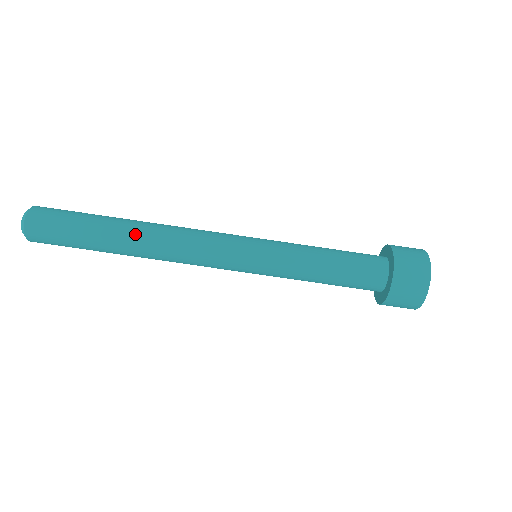
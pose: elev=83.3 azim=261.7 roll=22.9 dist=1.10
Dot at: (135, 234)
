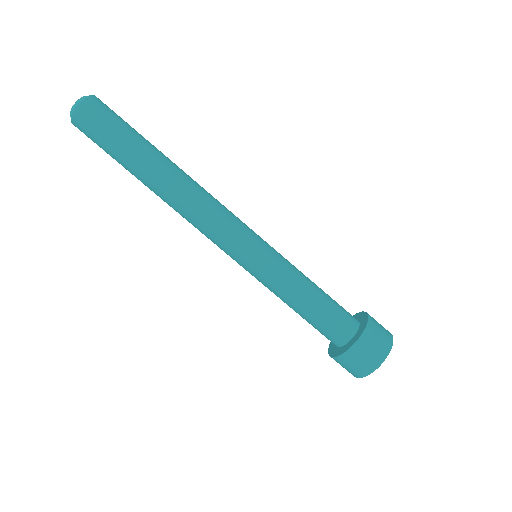
Dot at: (174, 170)
